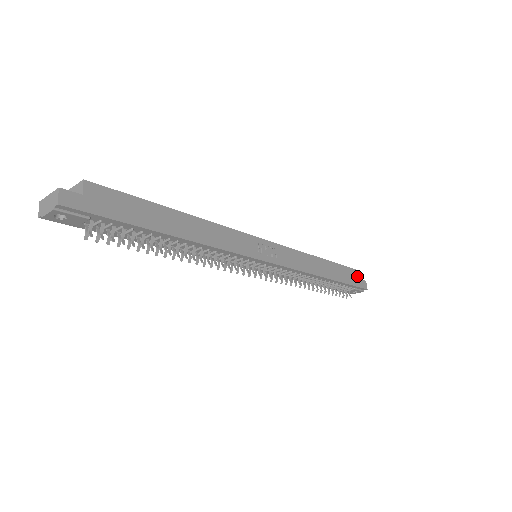
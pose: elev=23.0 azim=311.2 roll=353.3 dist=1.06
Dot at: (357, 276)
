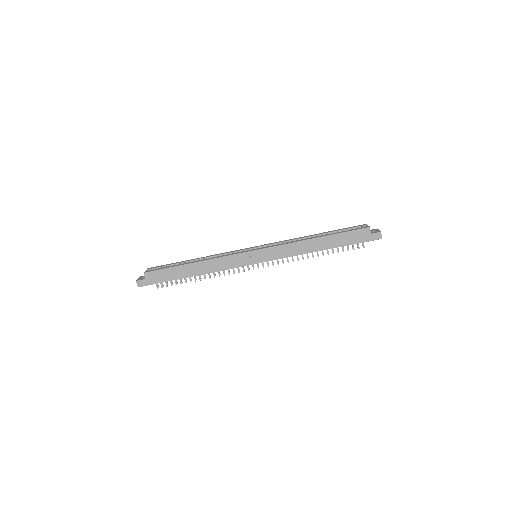
Dot at: (366, 233)
